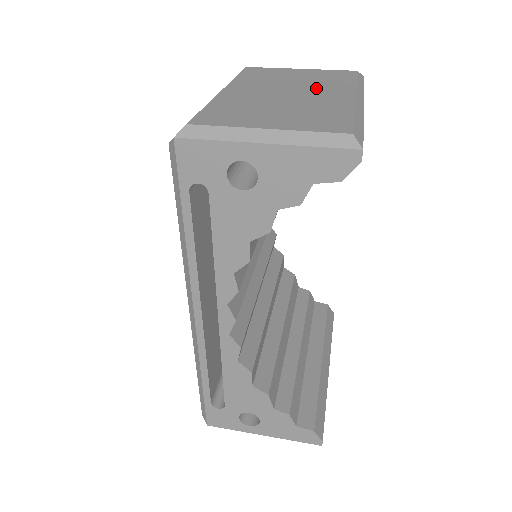
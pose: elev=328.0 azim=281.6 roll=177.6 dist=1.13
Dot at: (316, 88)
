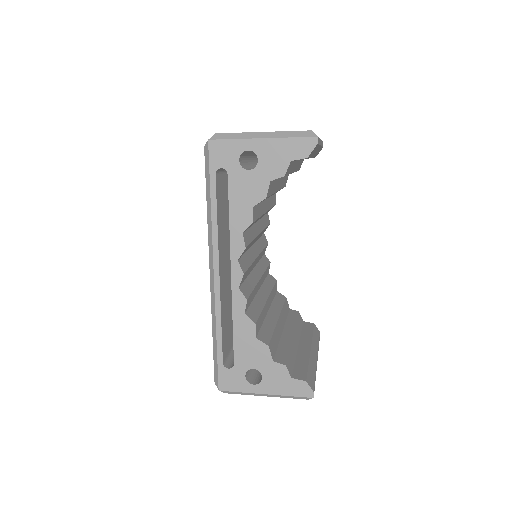
Dot at: occluded
